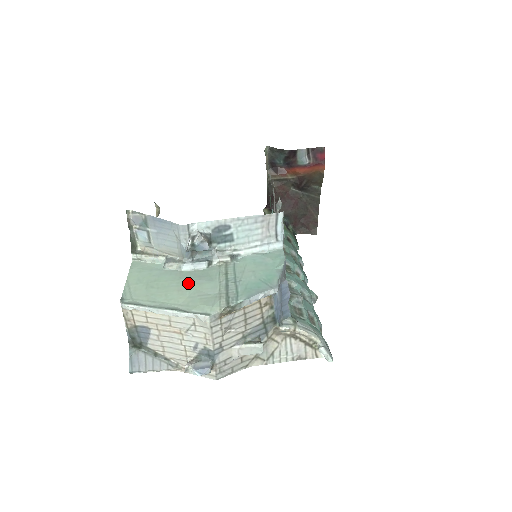
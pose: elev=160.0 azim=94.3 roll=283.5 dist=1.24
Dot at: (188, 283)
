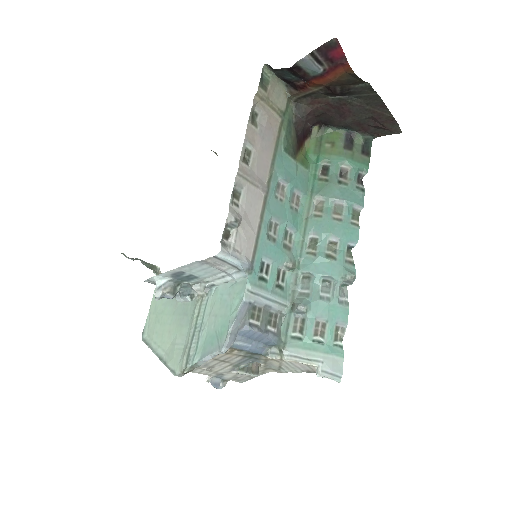
Dot at: (176, 322)
